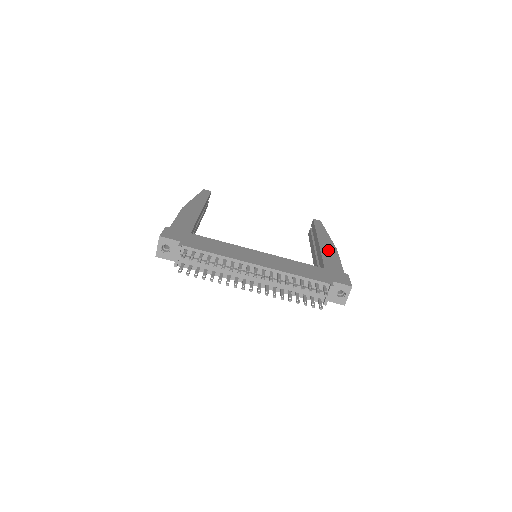
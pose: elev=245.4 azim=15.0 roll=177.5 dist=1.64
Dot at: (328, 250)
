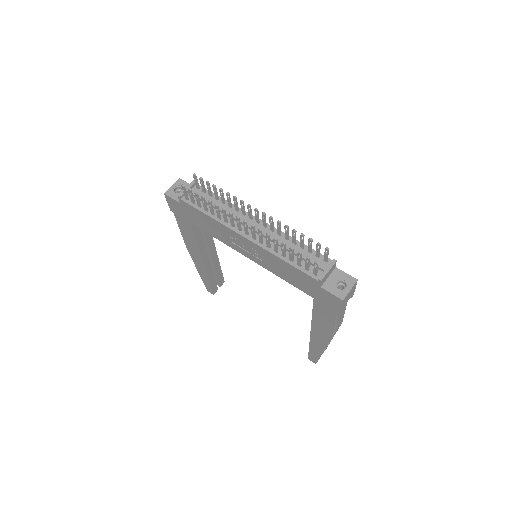
Dot at: occluded
